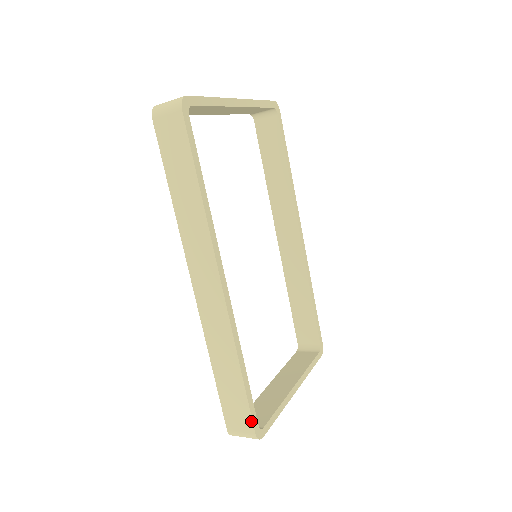
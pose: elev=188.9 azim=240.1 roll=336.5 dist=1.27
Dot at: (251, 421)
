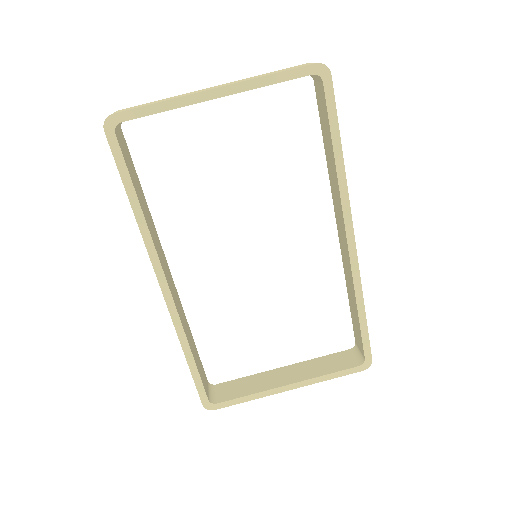
Dot at: (199, 394)
